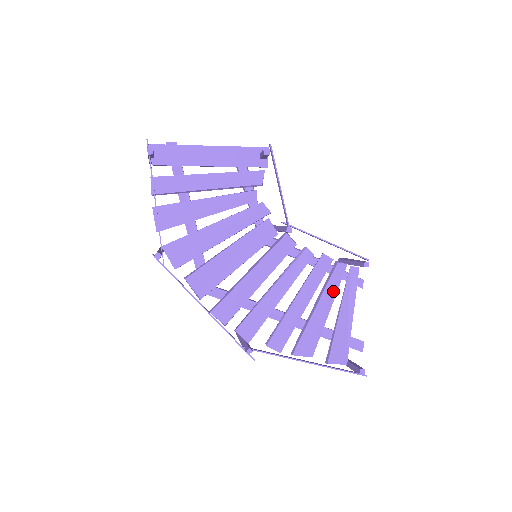
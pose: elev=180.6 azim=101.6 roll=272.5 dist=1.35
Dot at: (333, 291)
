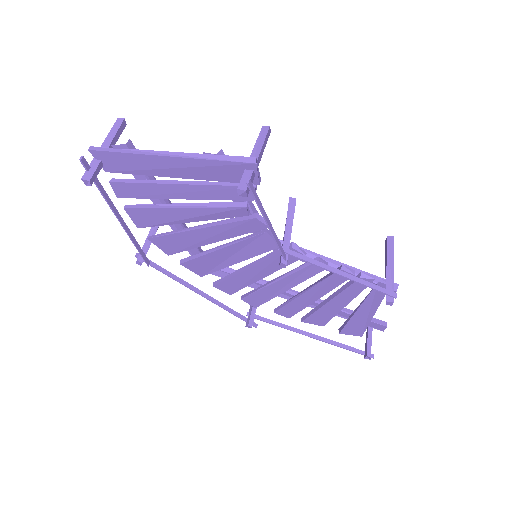
Dot at: (352, 295)
